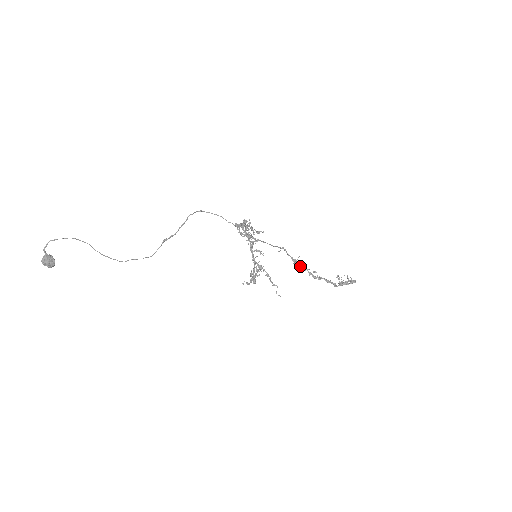
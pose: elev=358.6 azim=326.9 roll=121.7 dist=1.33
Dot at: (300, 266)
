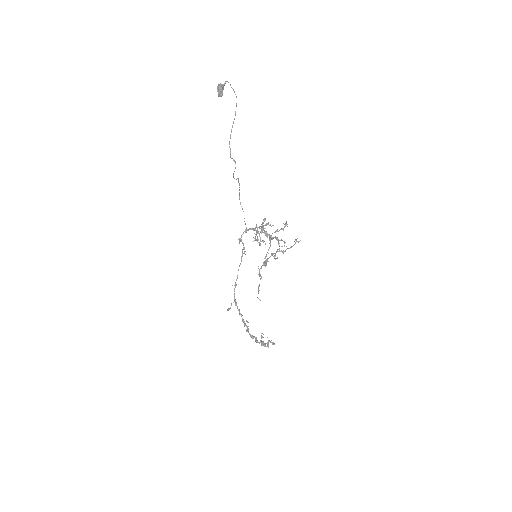
Dot at: (239, 310)
